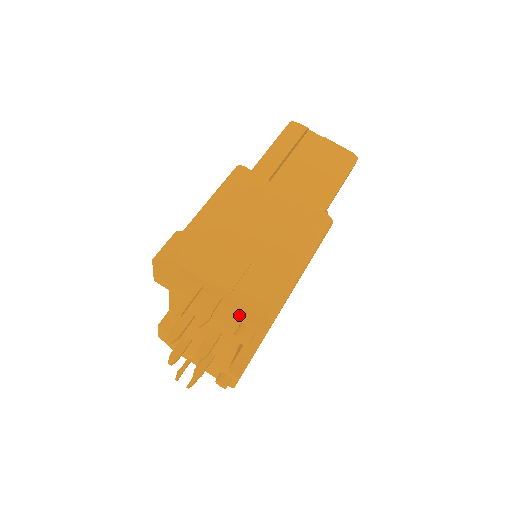
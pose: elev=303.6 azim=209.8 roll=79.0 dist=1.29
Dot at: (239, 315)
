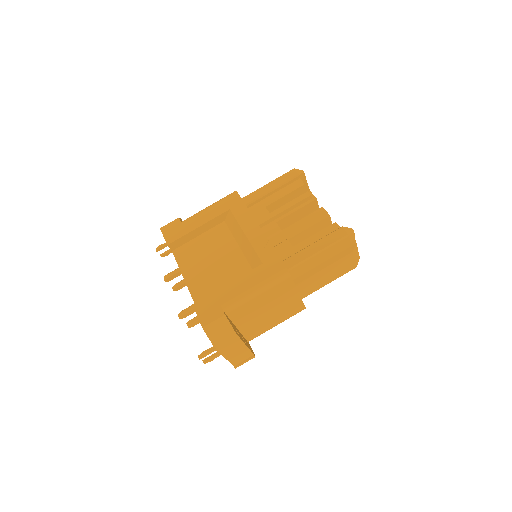
Dot at: occluded
